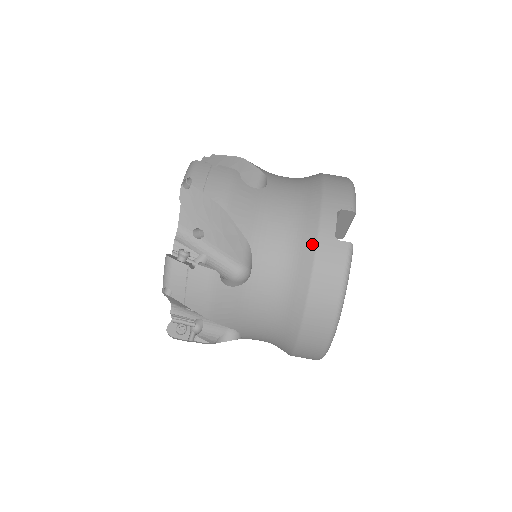
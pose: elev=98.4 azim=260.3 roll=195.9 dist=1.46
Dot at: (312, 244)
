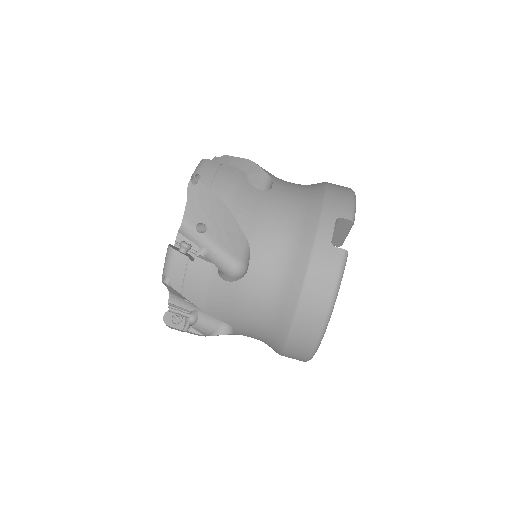
Dot at: (308, 248)
